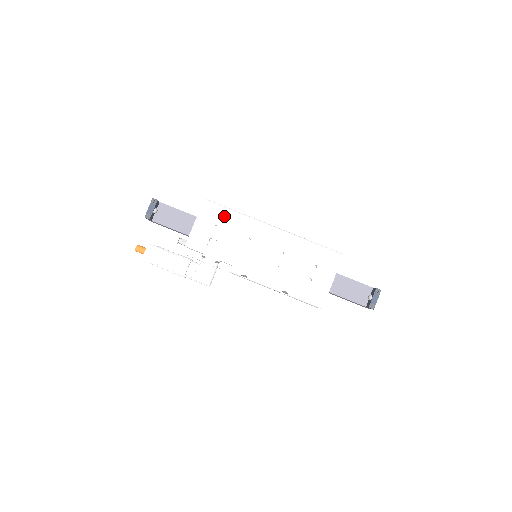
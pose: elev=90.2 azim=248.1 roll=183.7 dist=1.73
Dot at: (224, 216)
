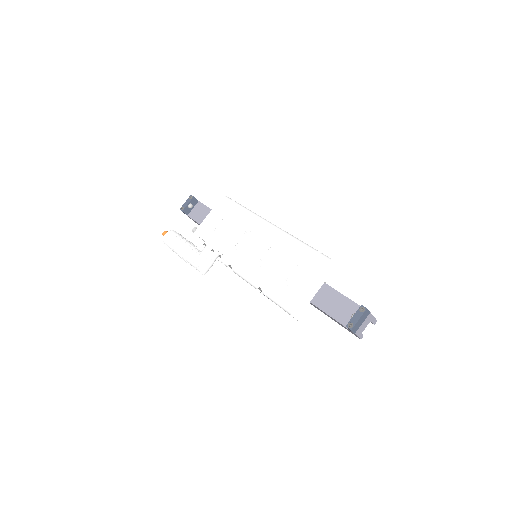
Dot at: (233, 210)
